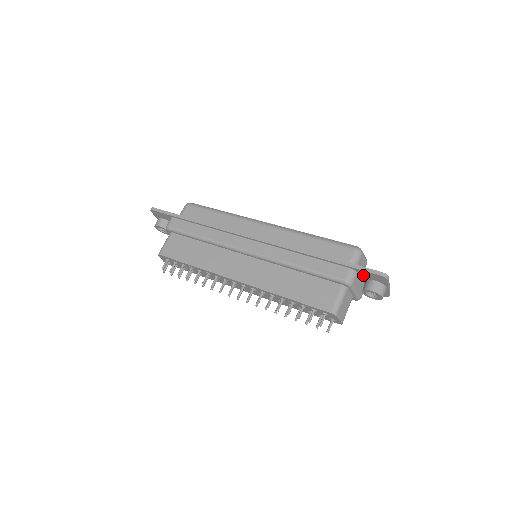
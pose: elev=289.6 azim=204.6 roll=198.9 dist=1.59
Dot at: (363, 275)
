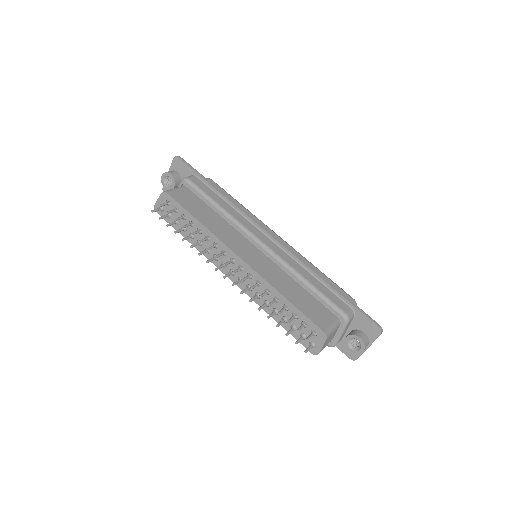
Dot at: (357, 322)
